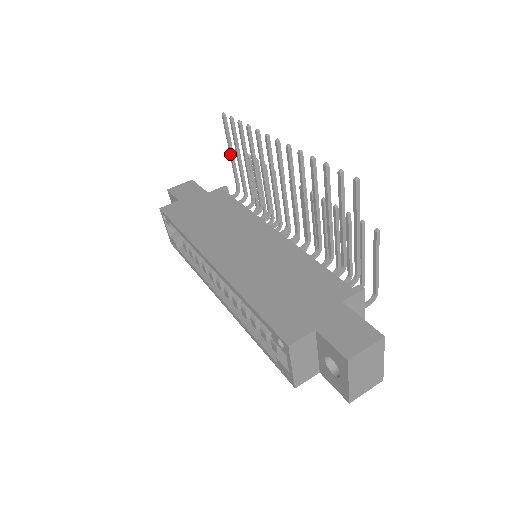
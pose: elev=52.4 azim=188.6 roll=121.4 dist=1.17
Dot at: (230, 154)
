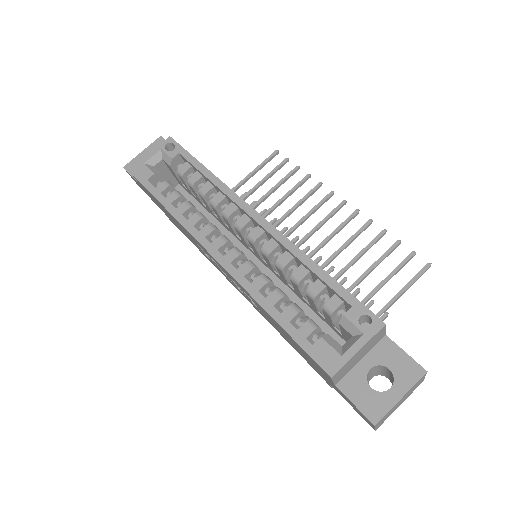
Dot at: (247, 177)
